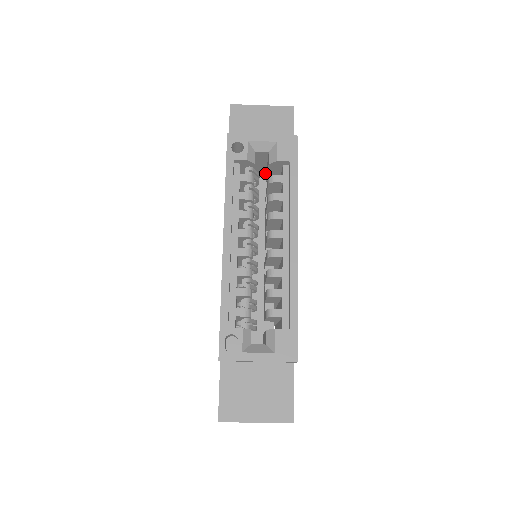
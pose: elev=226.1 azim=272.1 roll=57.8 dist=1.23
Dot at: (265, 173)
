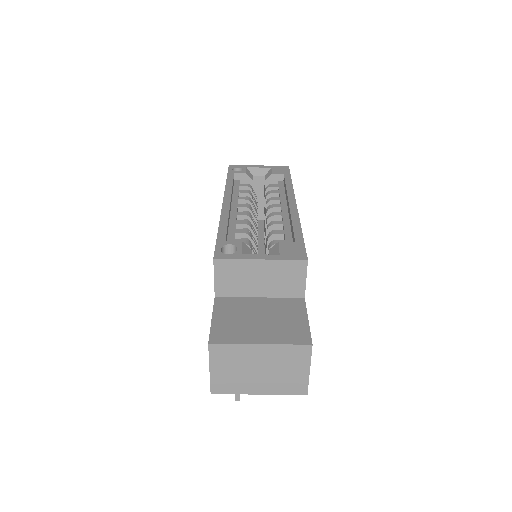
Dot at: (263, 216)
